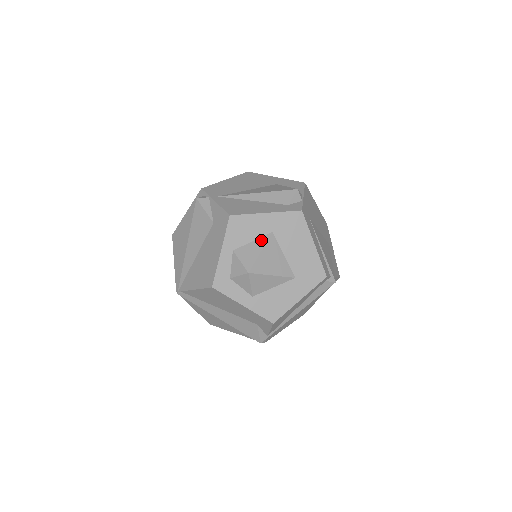
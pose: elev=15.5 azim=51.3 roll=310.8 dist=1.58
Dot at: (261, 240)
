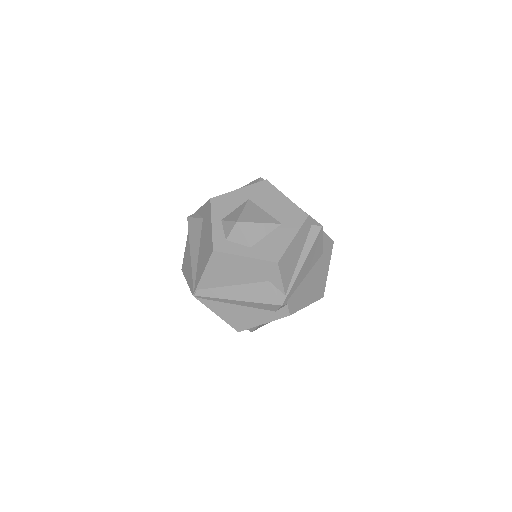
Dot at: (241, 206)
